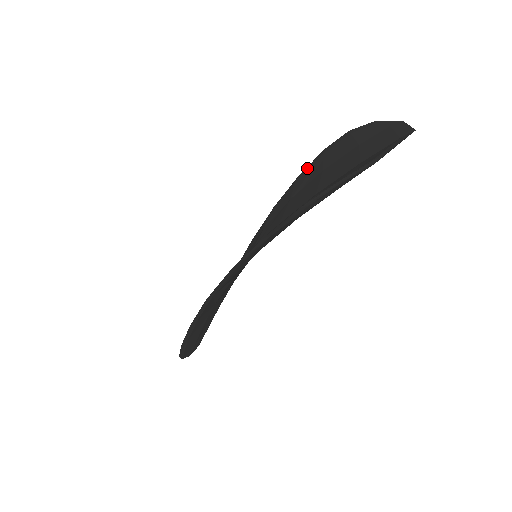
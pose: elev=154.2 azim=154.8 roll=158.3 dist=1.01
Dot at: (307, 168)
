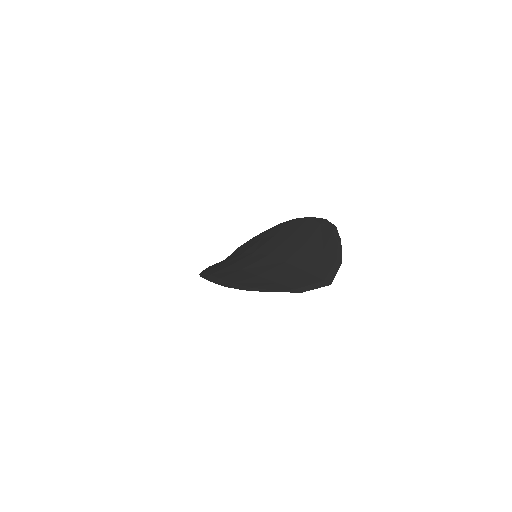
Dot at: (313, 220)
